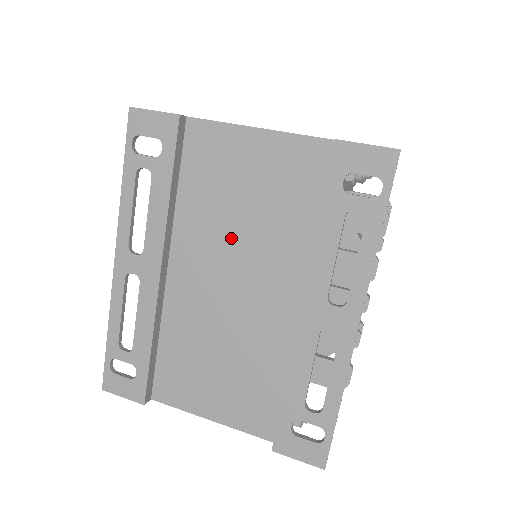
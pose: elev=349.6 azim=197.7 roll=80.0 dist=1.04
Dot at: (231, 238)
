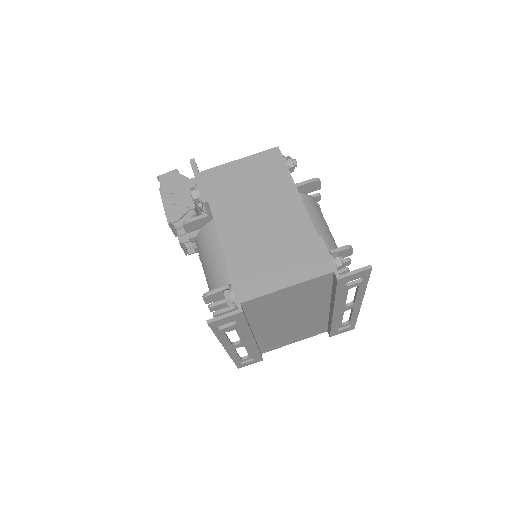
Dot at: (285, 313)
